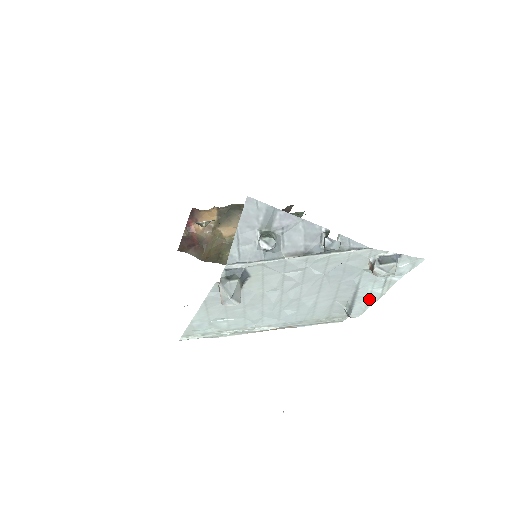
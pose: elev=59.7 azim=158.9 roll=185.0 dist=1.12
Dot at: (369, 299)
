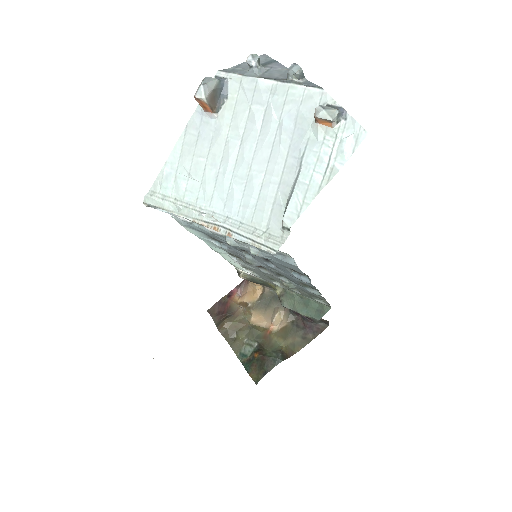
Dot at: (307, 193)
